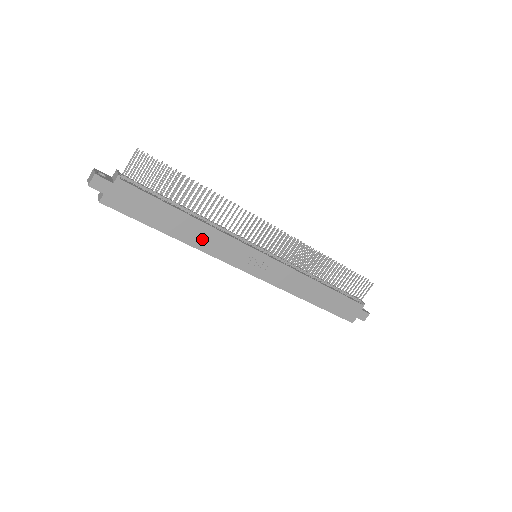
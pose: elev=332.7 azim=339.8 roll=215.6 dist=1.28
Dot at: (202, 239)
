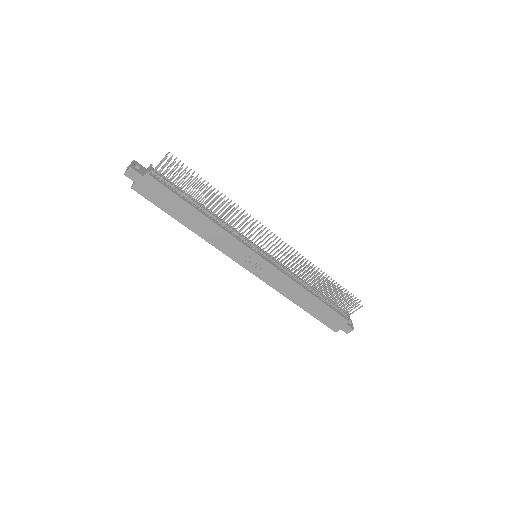
Dot at: (209, 233)
